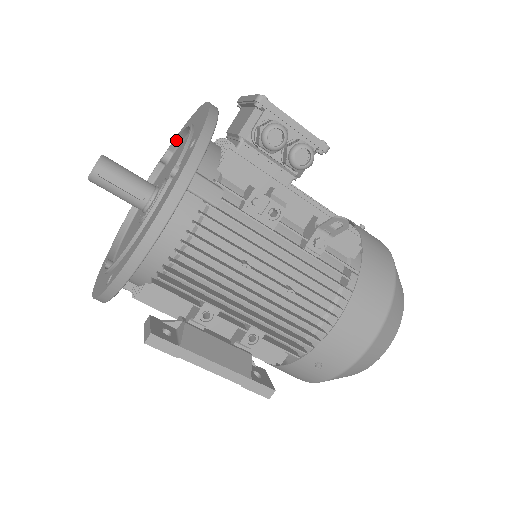
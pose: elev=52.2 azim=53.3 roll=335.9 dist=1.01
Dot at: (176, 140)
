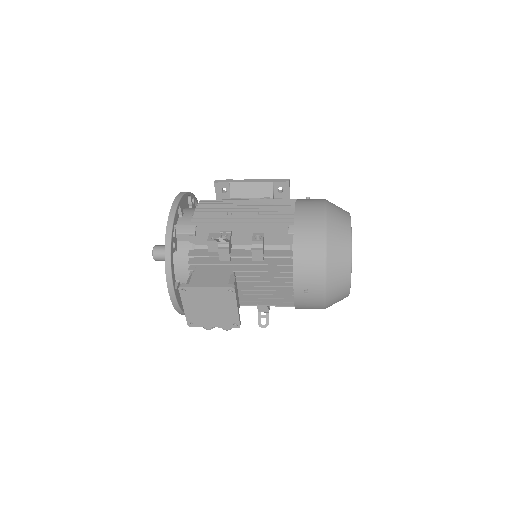
Dot at: occluded
